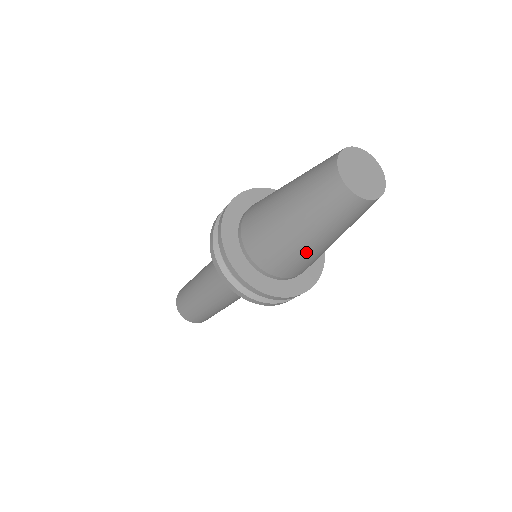
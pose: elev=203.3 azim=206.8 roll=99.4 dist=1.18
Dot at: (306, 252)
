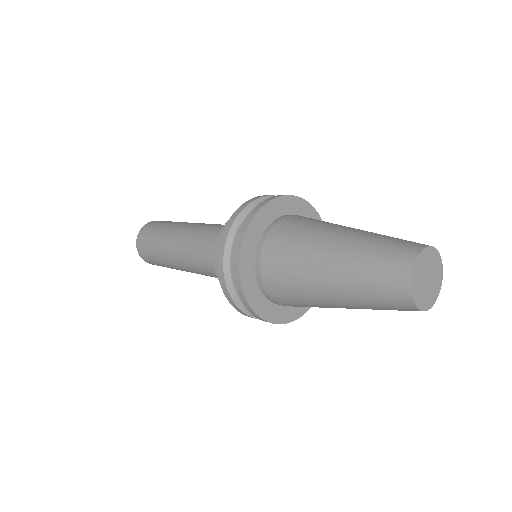
Dot at: occluded
